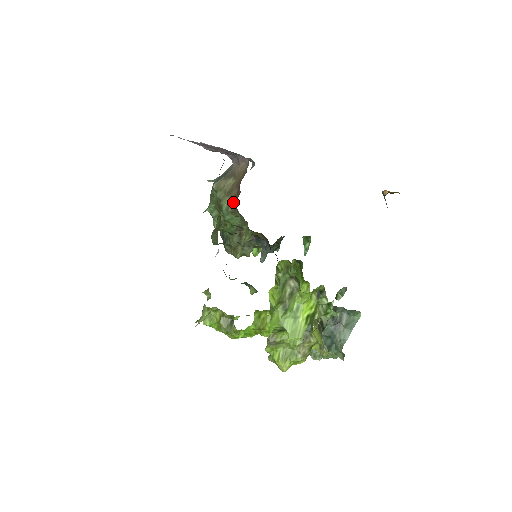
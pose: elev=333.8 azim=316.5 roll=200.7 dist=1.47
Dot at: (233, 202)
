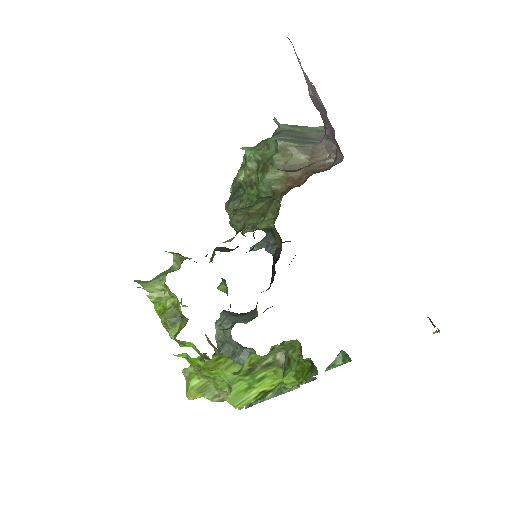
Dot at: (285, 183)
